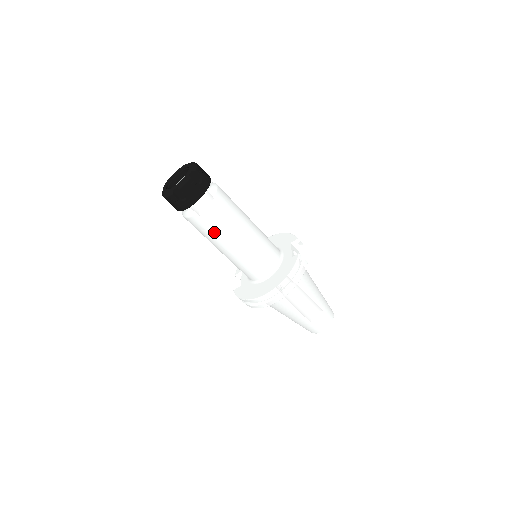
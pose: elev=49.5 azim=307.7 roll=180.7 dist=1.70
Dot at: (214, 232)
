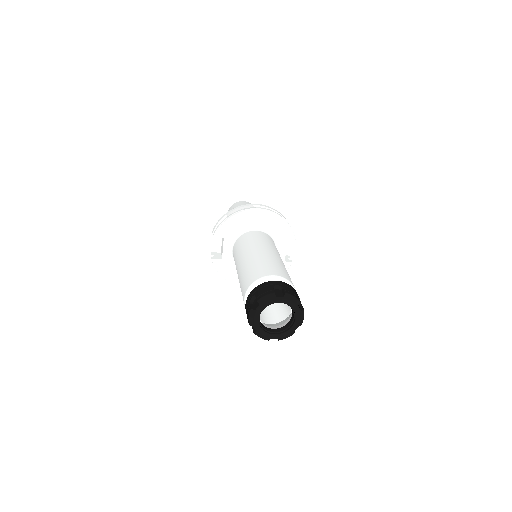
Dot at: occluded
